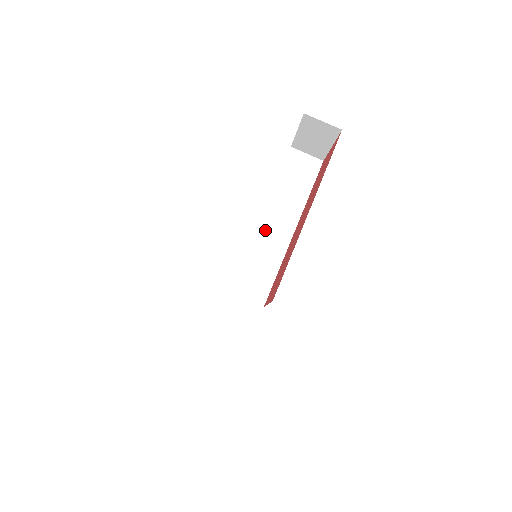
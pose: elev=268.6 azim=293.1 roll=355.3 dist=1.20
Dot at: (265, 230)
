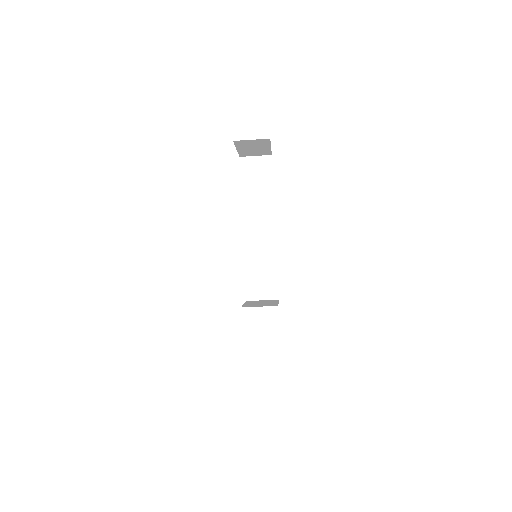
Dot at: (251, 238)
